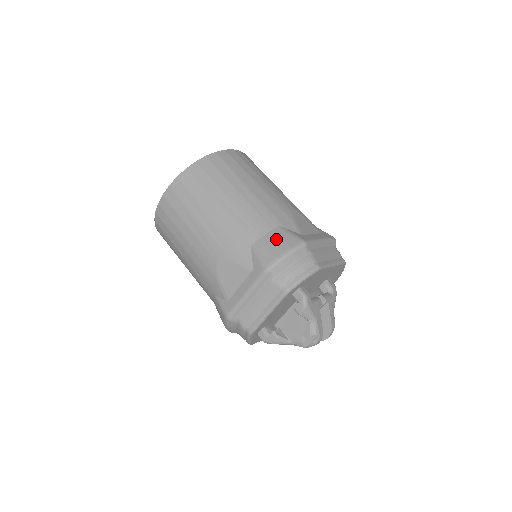
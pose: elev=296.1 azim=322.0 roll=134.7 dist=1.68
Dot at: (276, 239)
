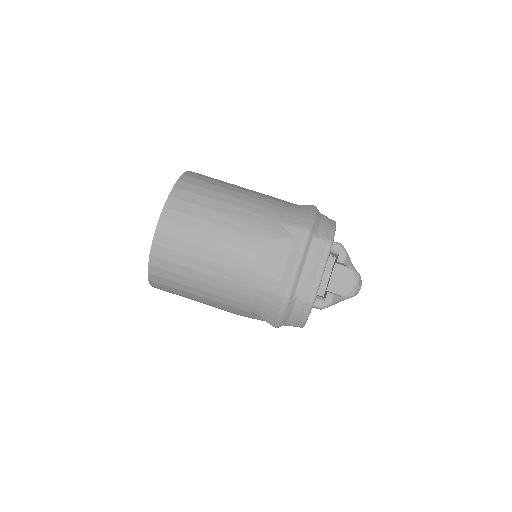
Dot at: (294, 210)
